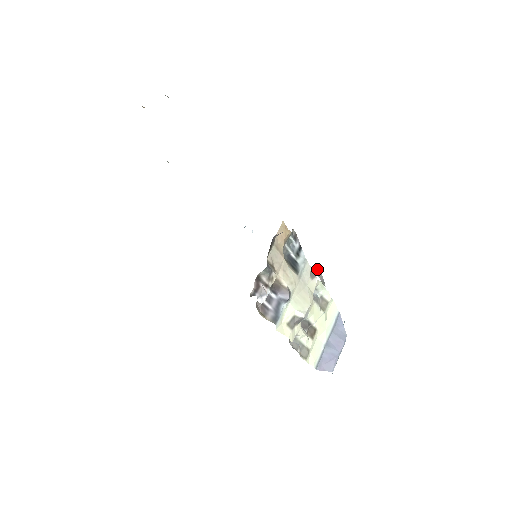
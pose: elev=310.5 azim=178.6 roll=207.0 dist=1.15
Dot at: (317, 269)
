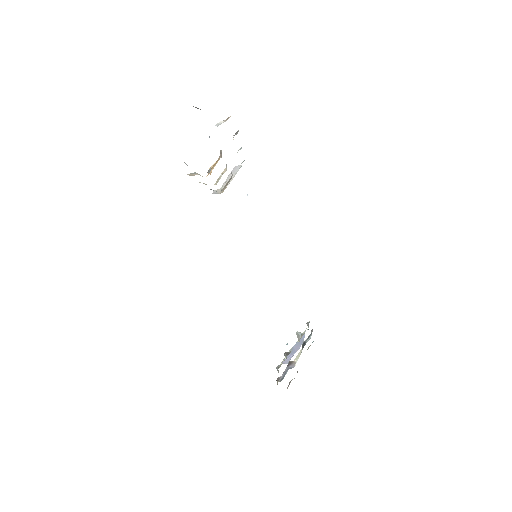
Dot at: (309, 321)
